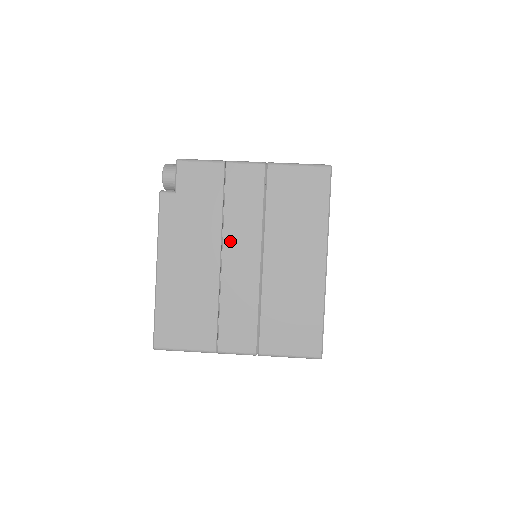
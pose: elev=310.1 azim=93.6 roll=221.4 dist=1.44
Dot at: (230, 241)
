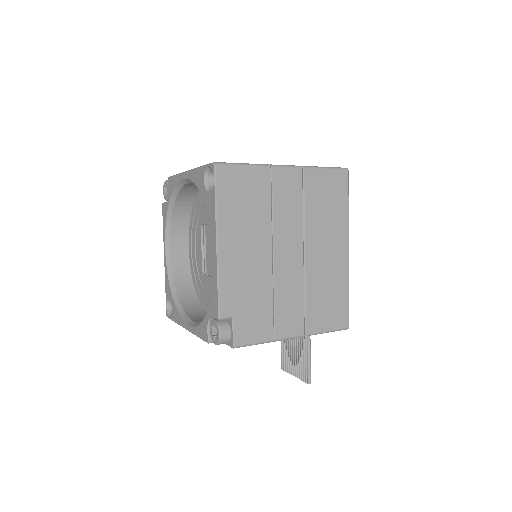
Dot at: occluded
